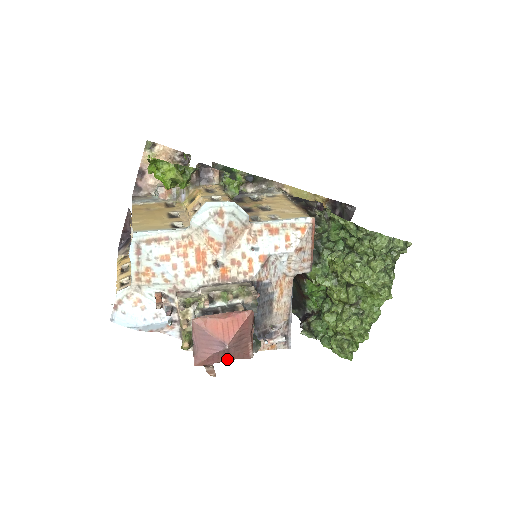
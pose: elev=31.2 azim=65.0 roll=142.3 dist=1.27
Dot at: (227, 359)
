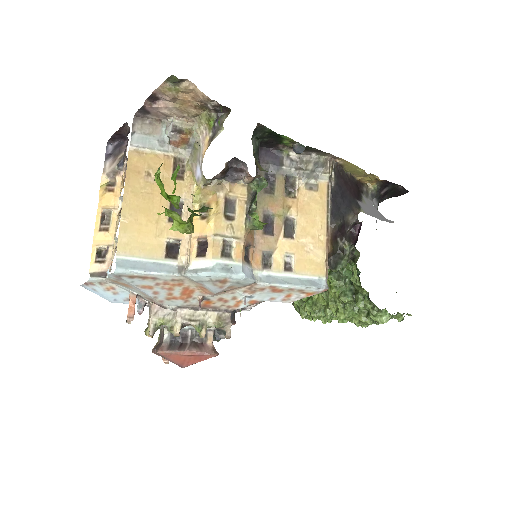
Dot at: occluded
